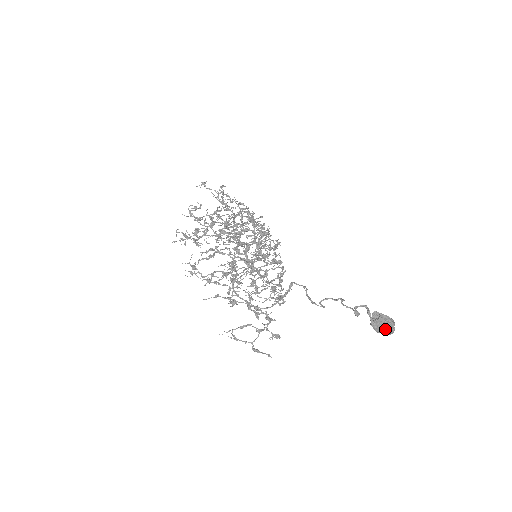
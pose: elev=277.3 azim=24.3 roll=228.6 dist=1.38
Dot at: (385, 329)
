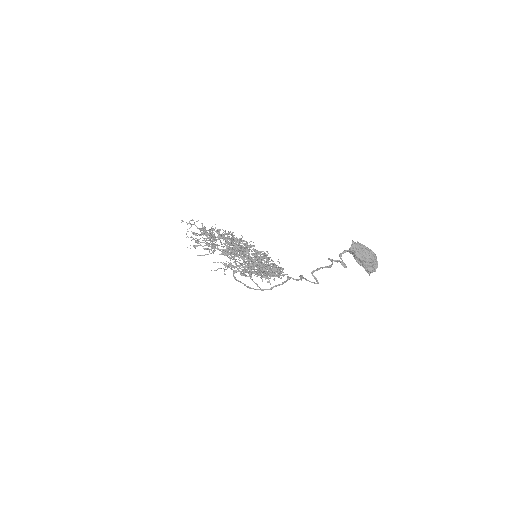
Dot at: (367, 258)
